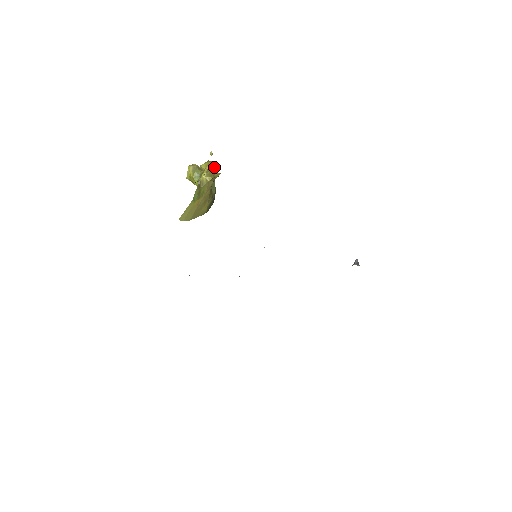
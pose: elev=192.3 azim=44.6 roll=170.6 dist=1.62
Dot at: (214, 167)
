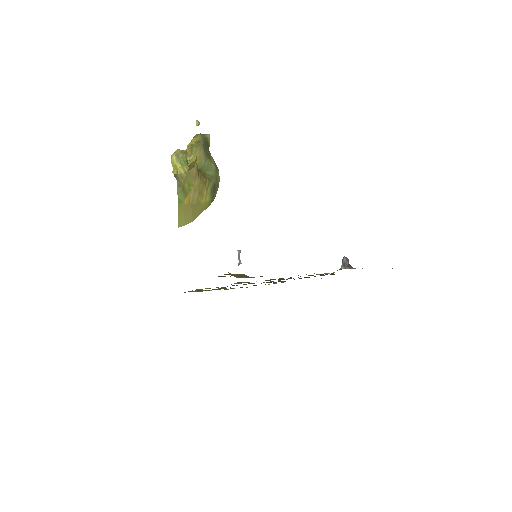
Dot at: (201, 142)
